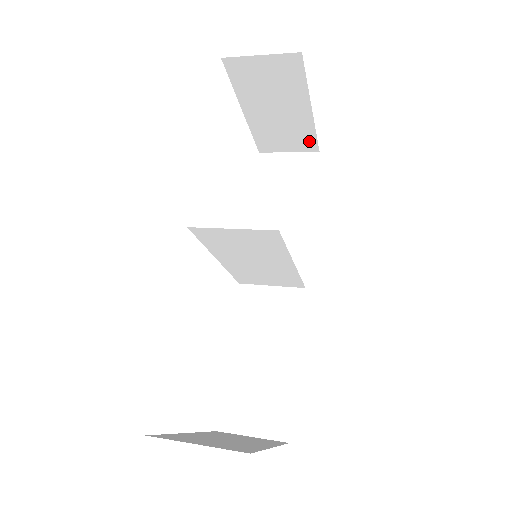
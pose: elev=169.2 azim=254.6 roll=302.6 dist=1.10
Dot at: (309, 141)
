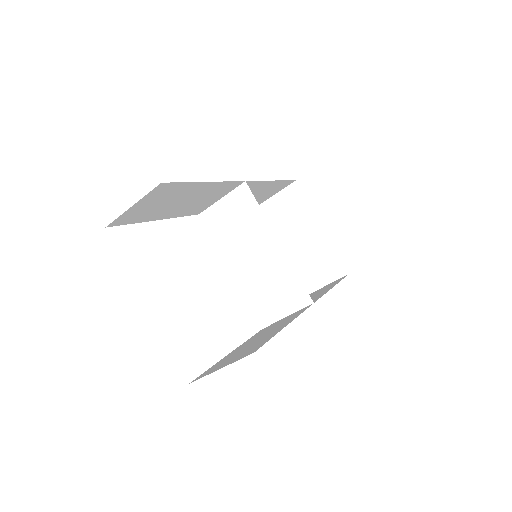
Dot at: (336, 263)
